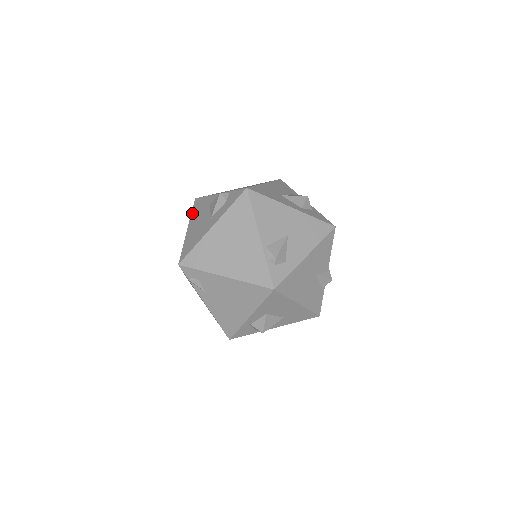
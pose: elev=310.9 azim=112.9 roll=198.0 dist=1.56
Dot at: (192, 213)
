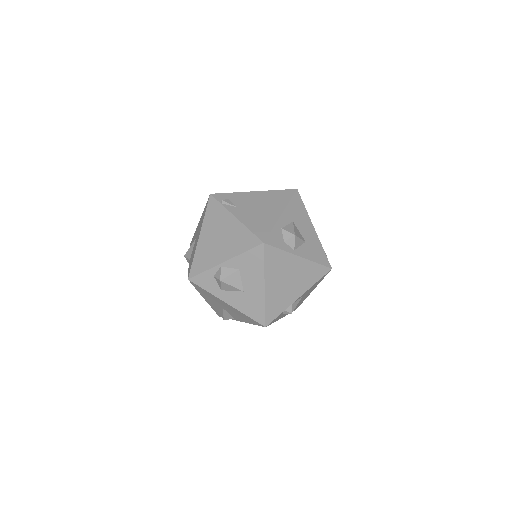
Dot at: occluded
